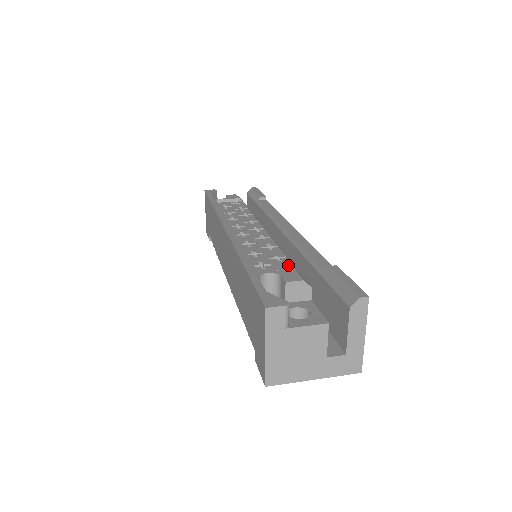
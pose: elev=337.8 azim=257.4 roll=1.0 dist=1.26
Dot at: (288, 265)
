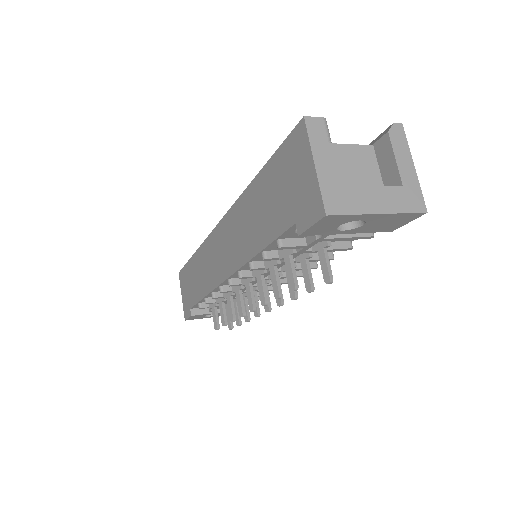
Dot at: occluded
